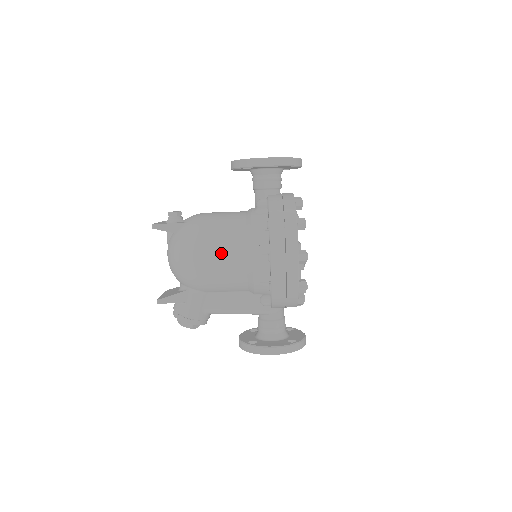
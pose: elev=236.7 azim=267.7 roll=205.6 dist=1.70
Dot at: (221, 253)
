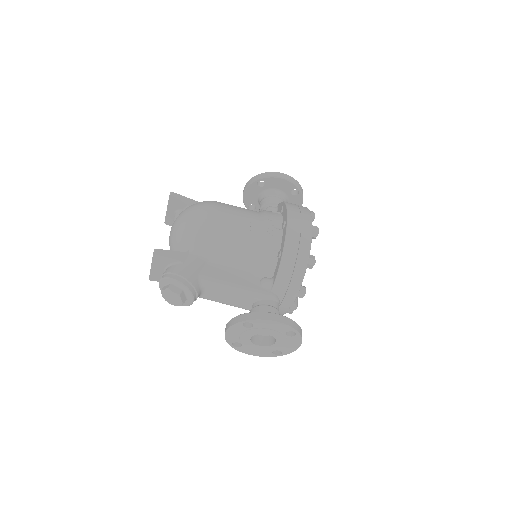
Dot at: (237, 216)
